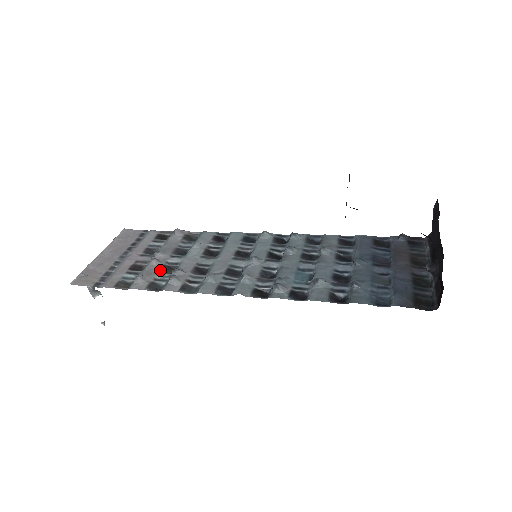
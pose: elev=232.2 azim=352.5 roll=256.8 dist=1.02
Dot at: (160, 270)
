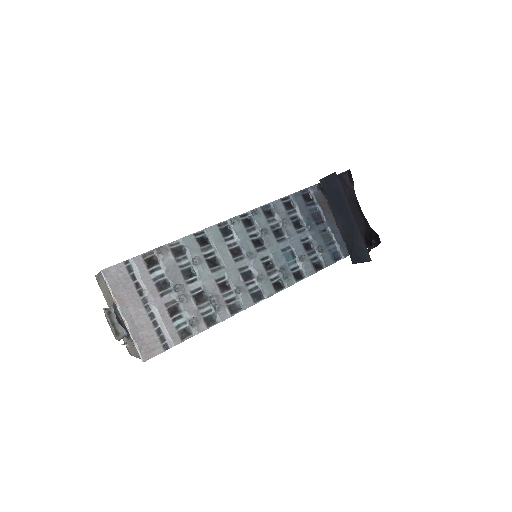
Dot at: (197, 304)
